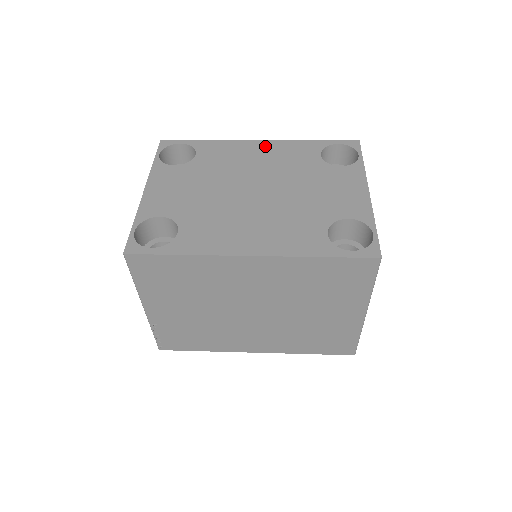
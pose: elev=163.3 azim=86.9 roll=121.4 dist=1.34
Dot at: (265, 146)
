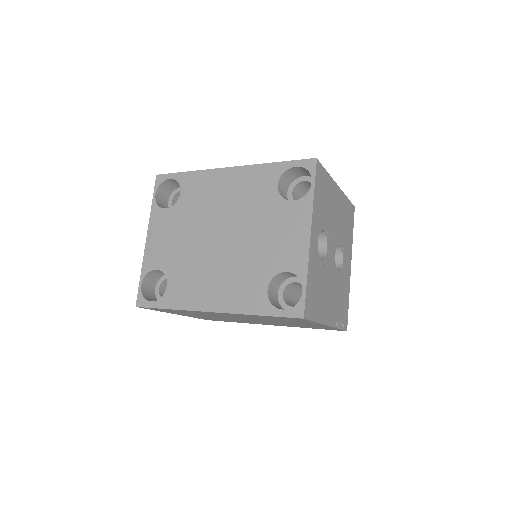
Dot at: (233, 176)
